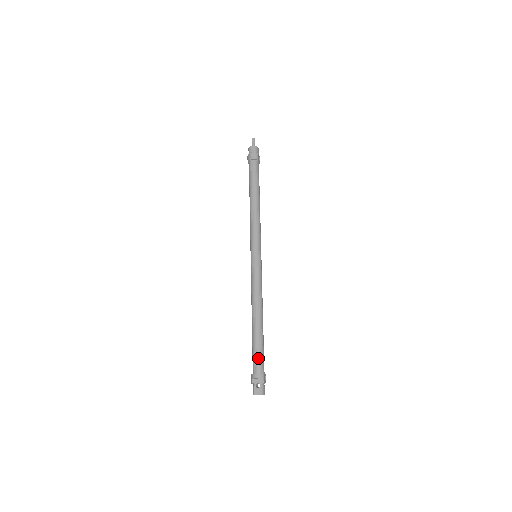
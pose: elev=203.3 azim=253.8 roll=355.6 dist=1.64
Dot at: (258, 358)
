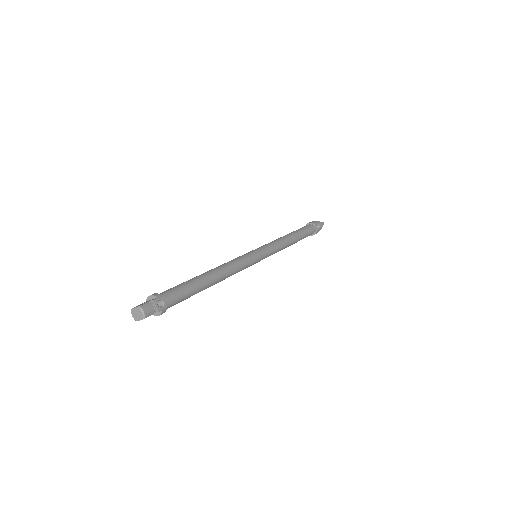
Dot at: (172, 288)
